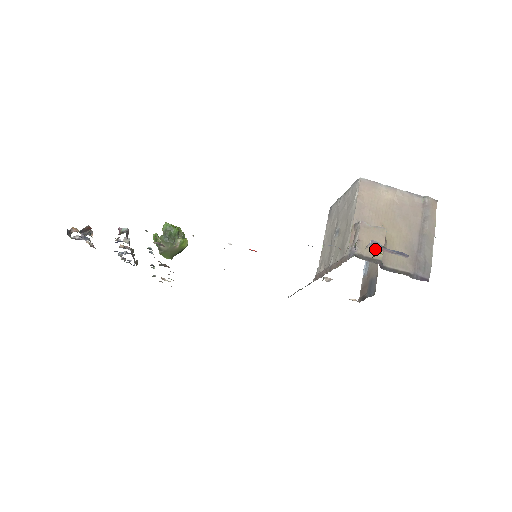
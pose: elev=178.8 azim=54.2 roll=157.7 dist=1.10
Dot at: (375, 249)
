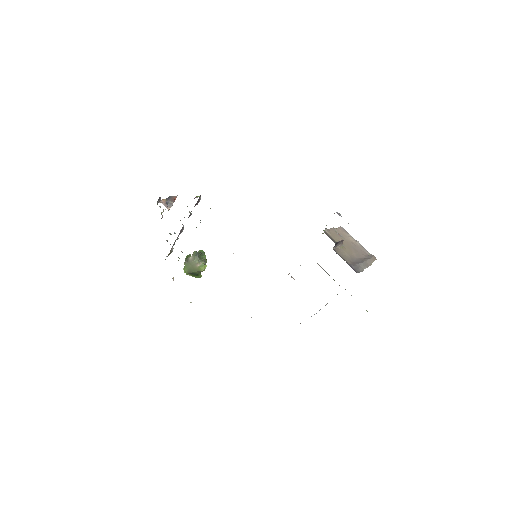
Dot at: (335, 238)
